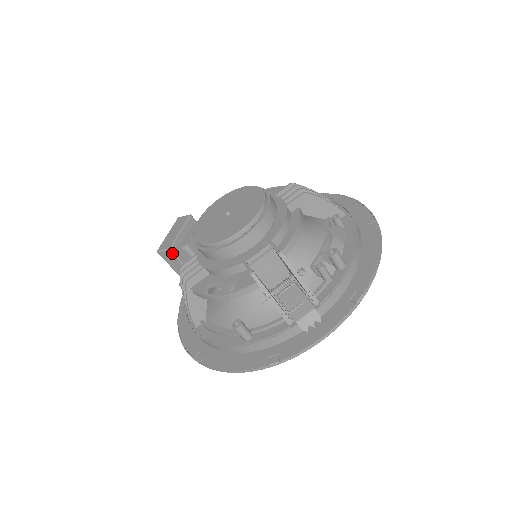
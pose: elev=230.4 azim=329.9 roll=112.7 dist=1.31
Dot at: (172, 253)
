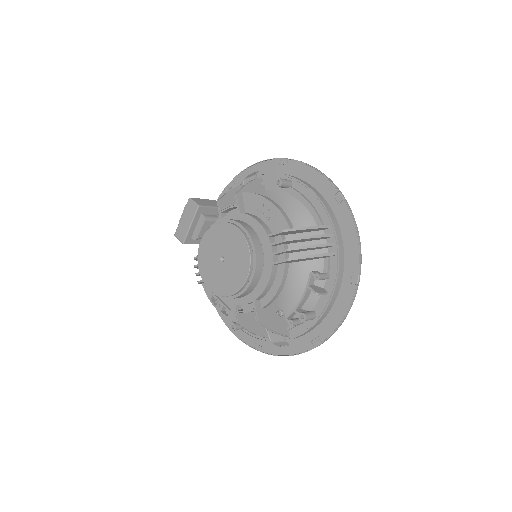
Dot at: occluded
